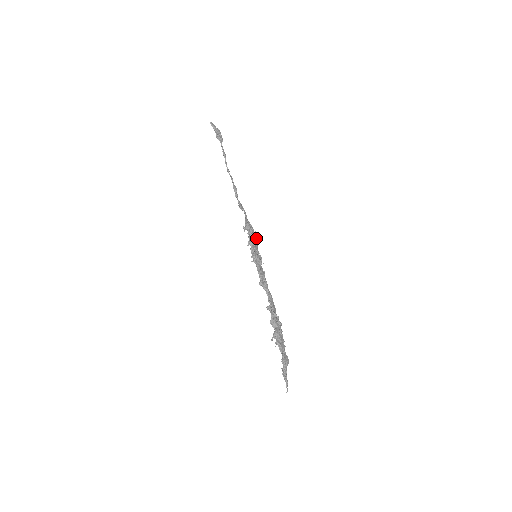
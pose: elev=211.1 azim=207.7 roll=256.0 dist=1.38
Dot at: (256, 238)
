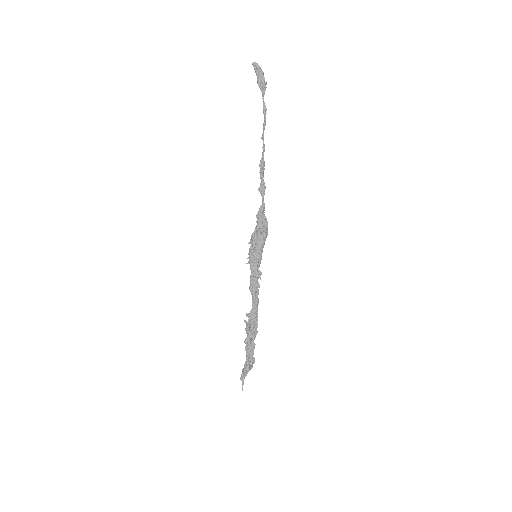
Dot at: (263, 234)
